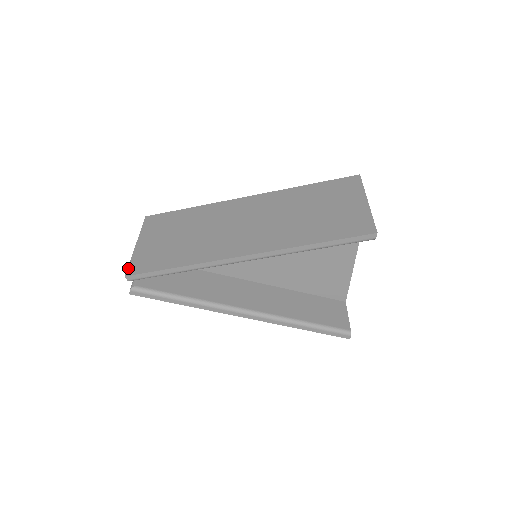
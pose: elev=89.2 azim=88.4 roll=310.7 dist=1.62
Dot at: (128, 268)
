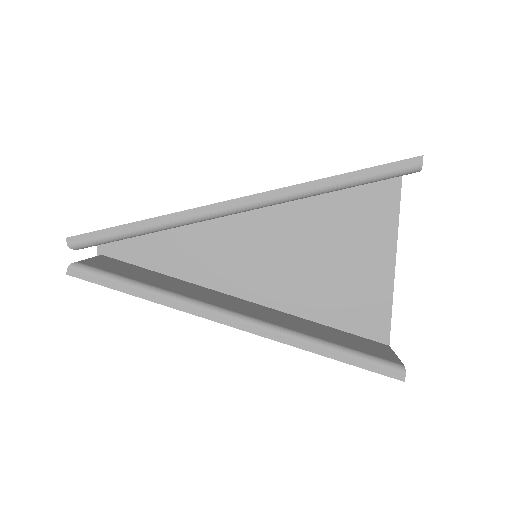
Dot at: occluded
